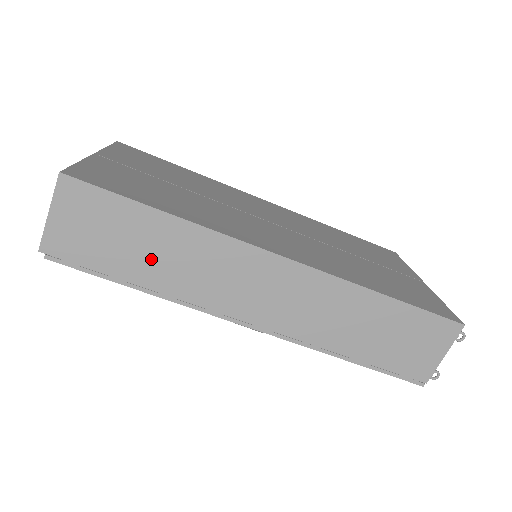
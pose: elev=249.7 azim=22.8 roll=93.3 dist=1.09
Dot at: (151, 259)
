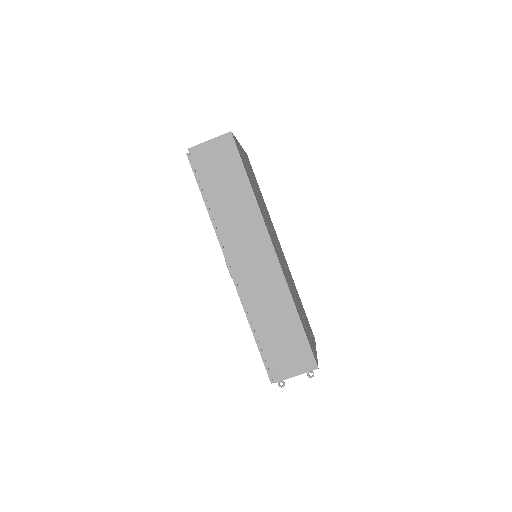
Dot at: (225, 197)
